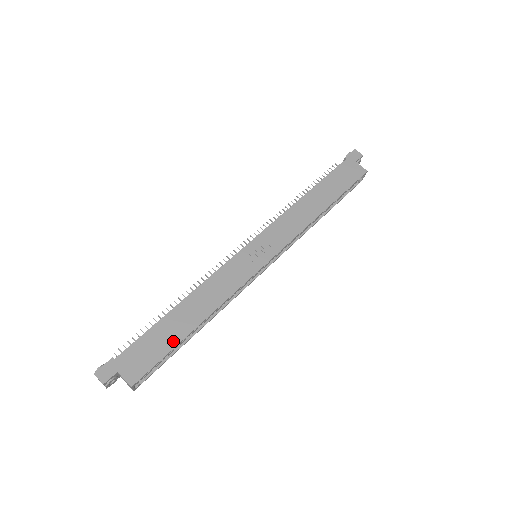
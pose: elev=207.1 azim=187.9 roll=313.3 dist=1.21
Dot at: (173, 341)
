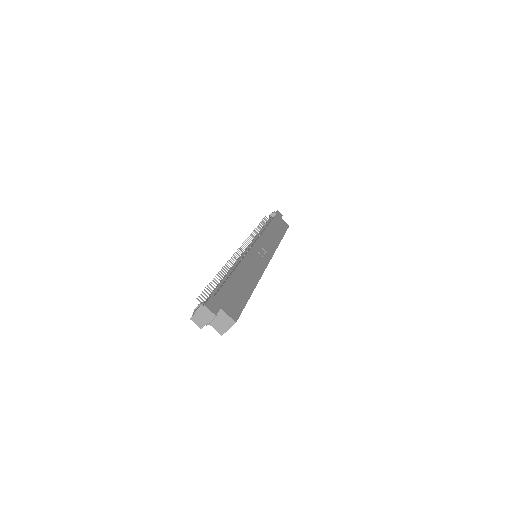
Dot at: (245, 295)
